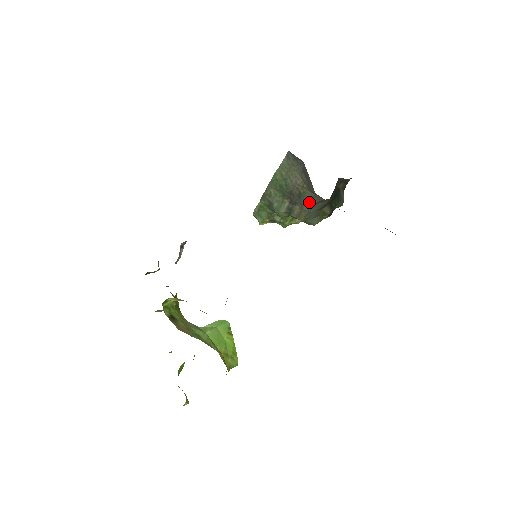
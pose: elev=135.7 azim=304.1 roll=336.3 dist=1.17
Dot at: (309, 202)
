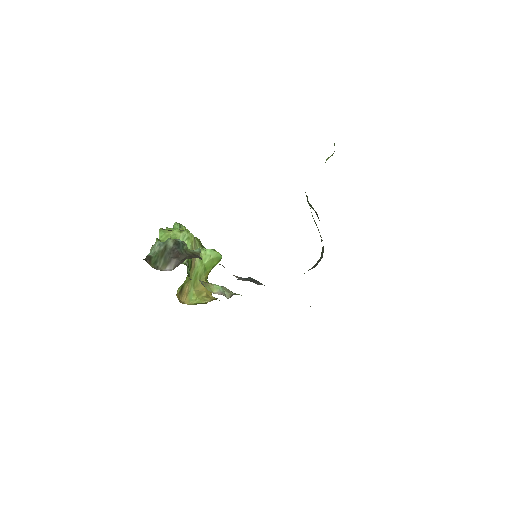
Dot at: occluded
